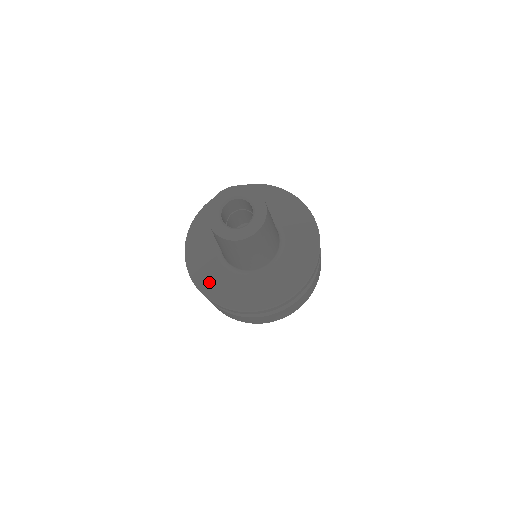
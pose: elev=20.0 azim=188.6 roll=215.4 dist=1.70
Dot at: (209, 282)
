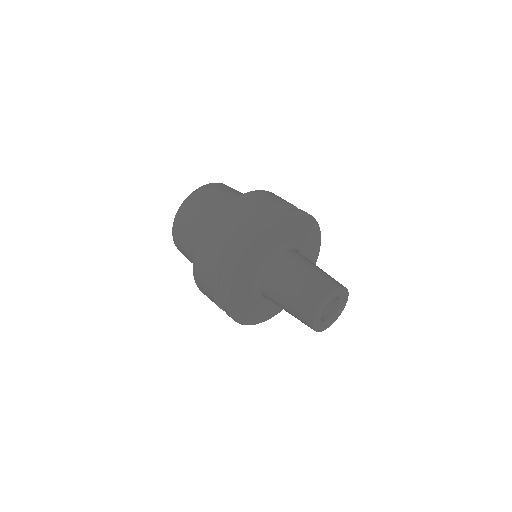
Dot at: (274, 310)
